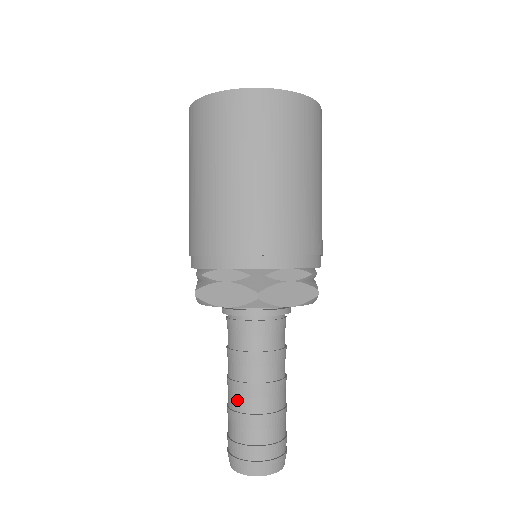
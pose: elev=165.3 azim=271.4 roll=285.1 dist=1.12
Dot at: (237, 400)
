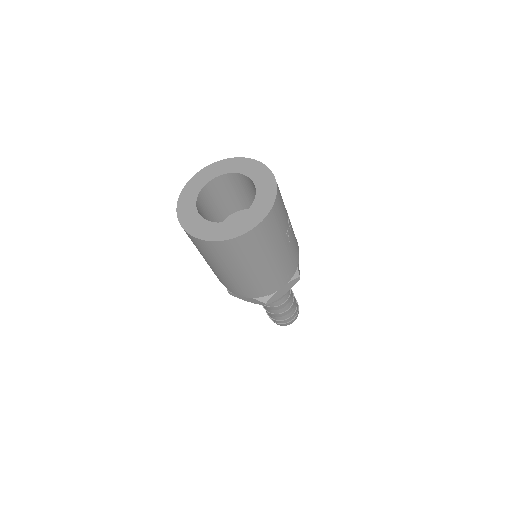
Dot at: occluded
